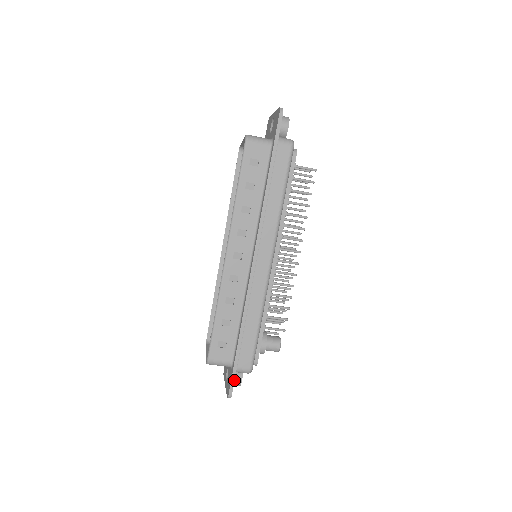
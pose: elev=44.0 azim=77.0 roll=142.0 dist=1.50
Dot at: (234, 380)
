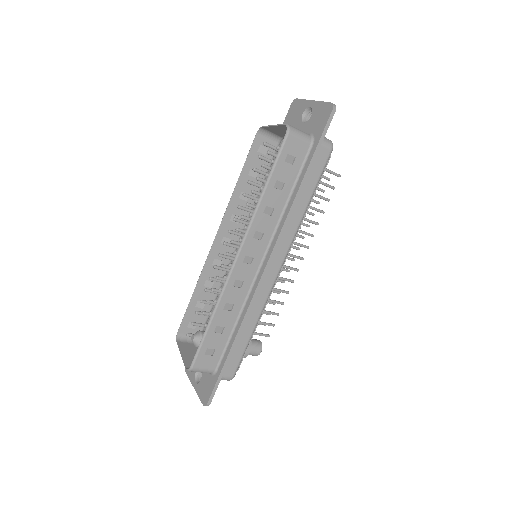
Dot at: (216, 389)
